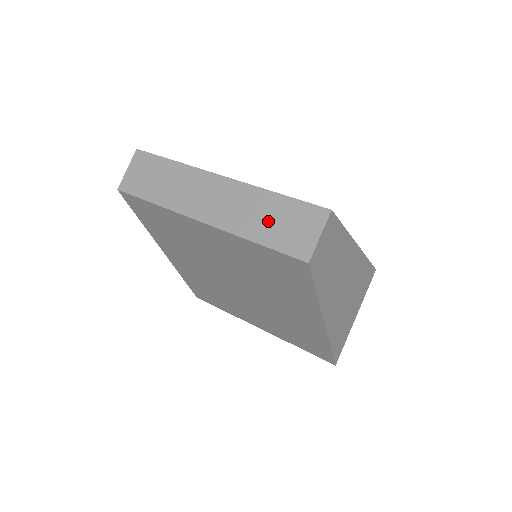
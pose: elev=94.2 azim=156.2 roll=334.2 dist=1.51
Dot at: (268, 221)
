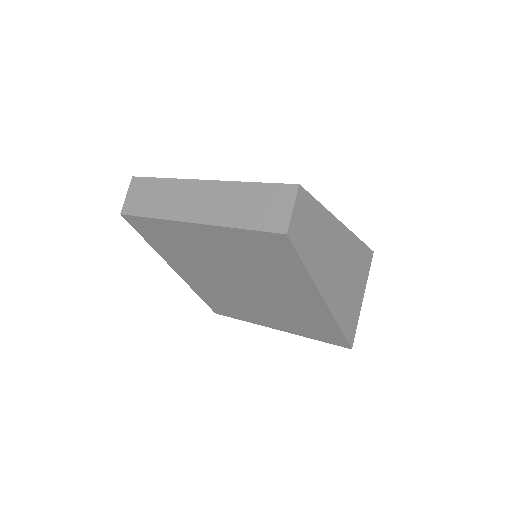
Dot at: (248, 208)
